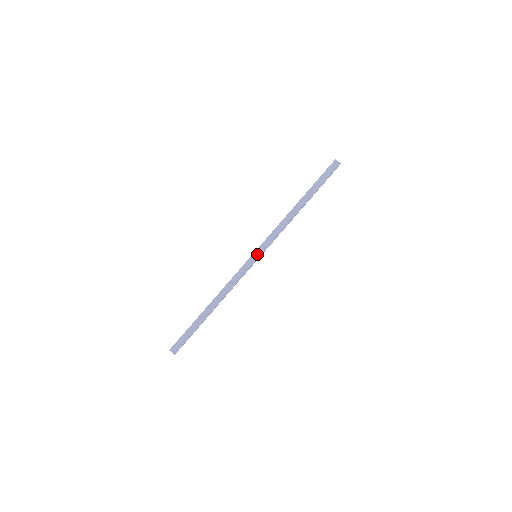
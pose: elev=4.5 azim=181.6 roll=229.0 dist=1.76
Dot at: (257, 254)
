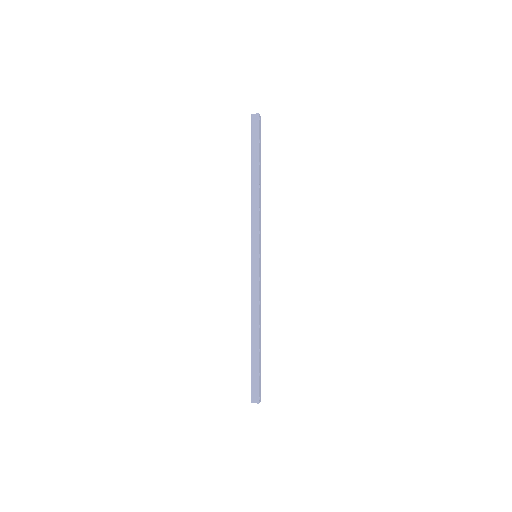
Dot at: (255, 253)
